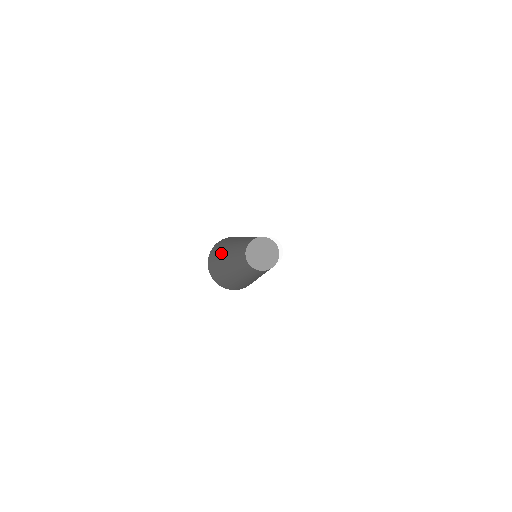
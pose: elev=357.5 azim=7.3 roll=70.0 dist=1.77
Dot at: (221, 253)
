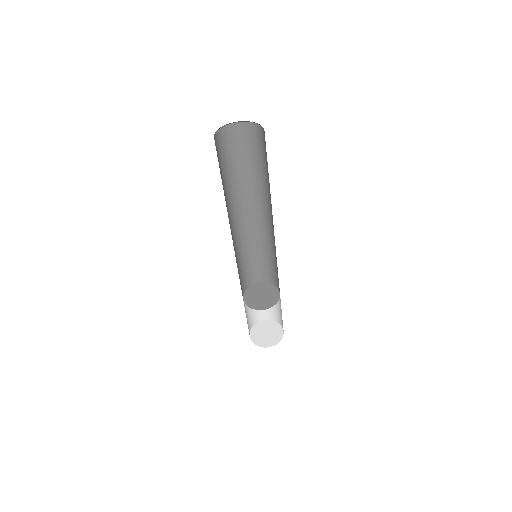
Dot at: (223, 184)
